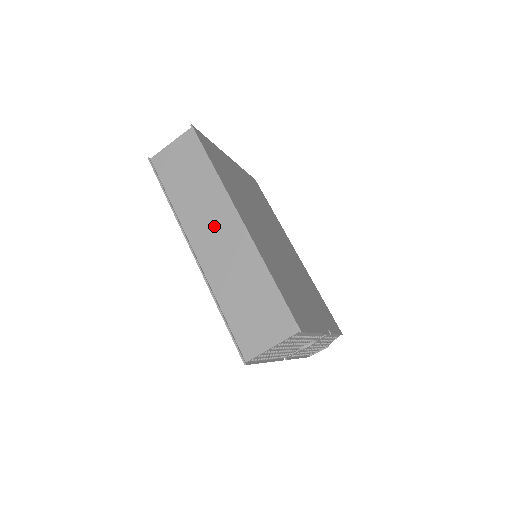
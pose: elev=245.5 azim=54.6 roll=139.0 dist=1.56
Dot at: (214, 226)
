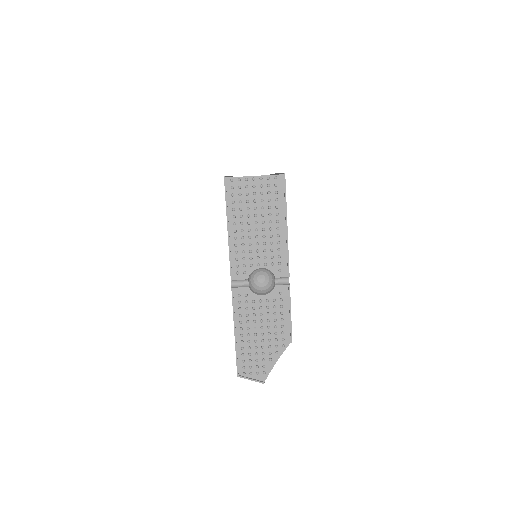
Dot at: occluded
